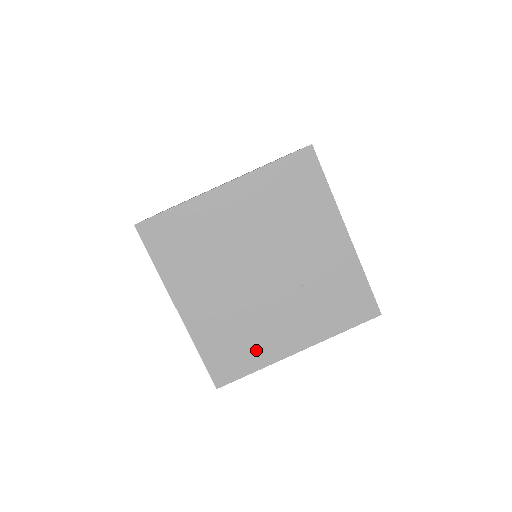
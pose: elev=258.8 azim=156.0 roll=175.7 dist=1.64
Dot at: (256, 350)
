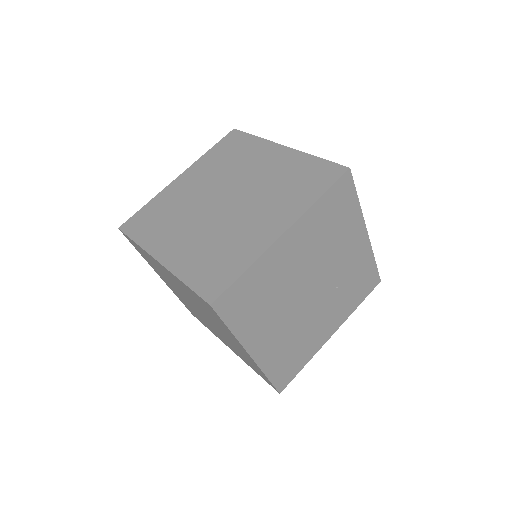
Dot at: (306, 351)
